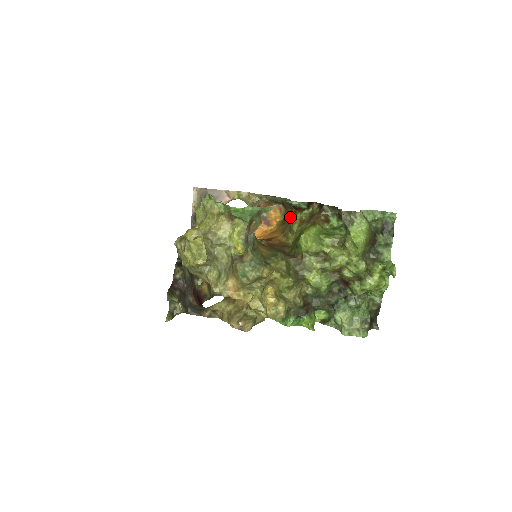
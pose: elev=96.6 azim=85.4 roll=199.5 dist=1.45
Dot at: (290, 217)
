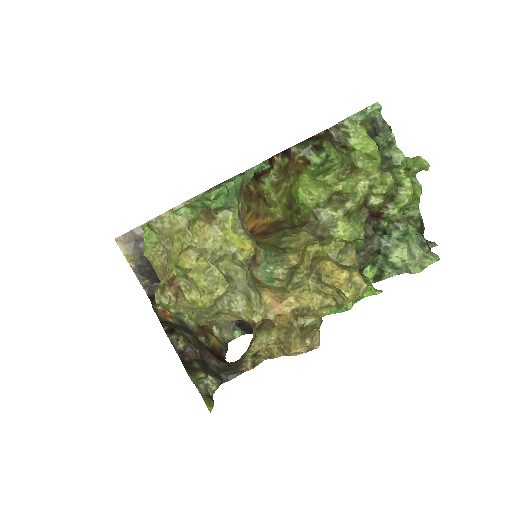
Dot at: (253, 195)
